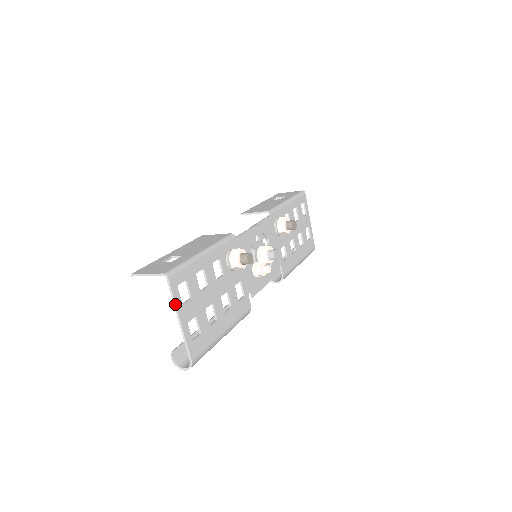
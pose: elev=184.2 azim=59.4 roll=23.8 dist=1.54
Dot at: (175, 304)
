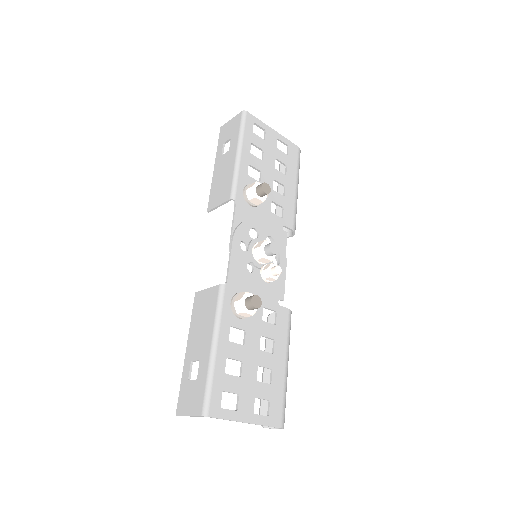
Dot at: occluded
